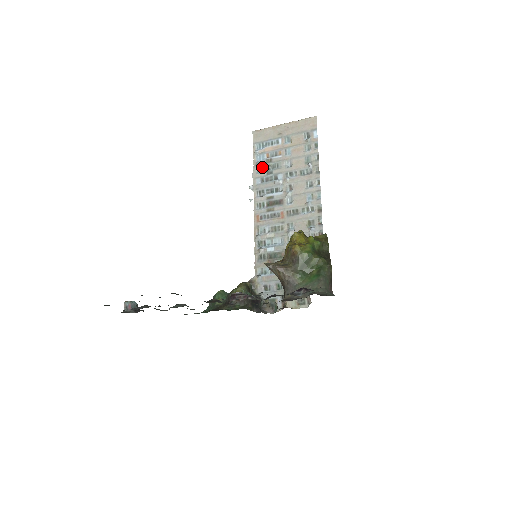
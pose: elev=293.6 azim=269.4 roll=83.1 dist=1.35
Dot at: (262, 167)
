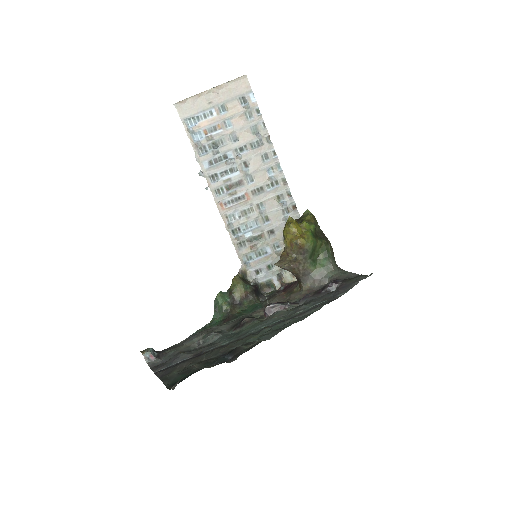
Dot at: (204, 147)
